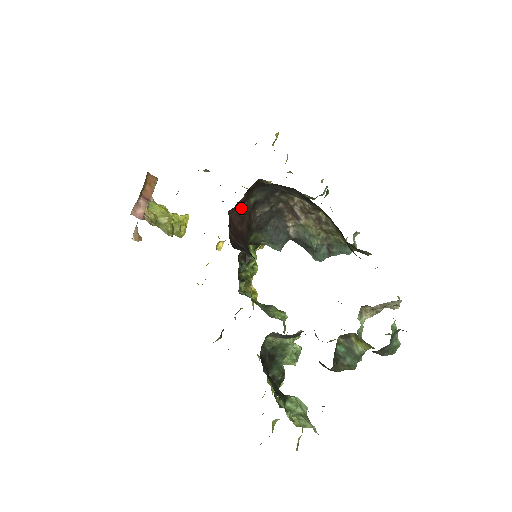
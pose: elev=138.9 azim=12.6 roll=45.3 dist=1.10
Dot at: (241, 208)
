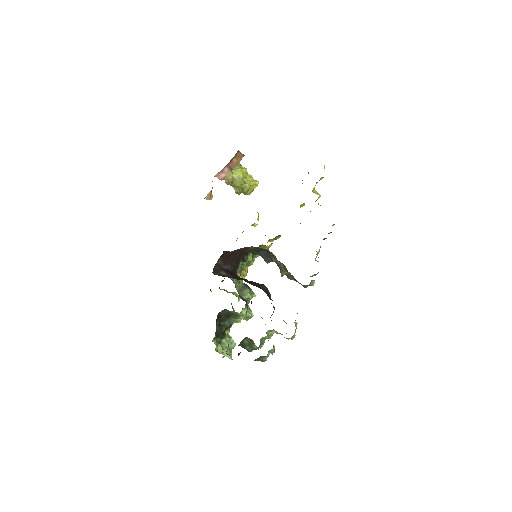
Dot at: (232, 252)
